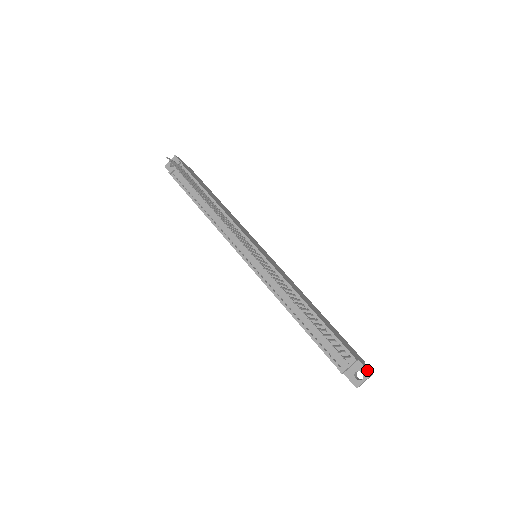
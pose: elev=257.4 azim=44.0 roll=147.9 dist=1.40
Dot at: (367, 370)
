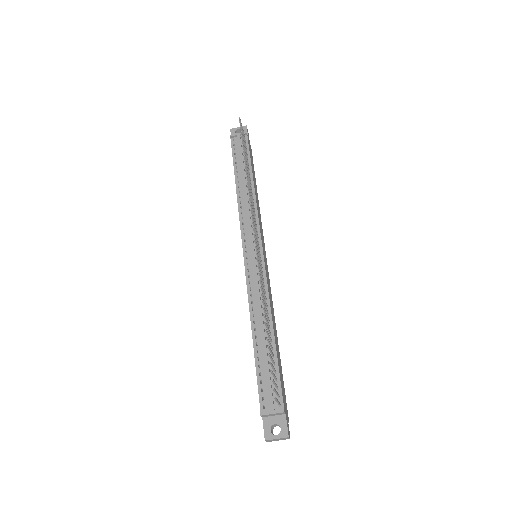
Dot at: (287, 429)
